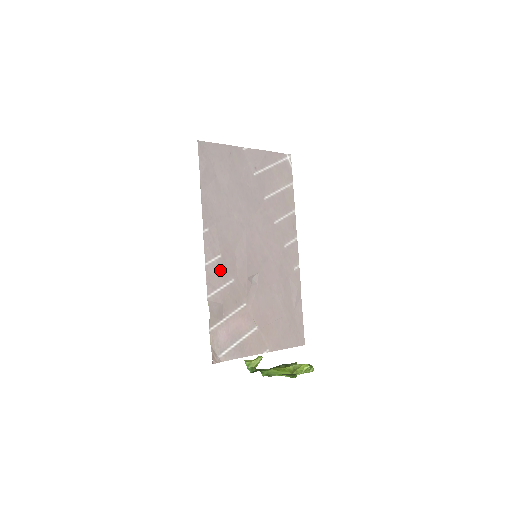
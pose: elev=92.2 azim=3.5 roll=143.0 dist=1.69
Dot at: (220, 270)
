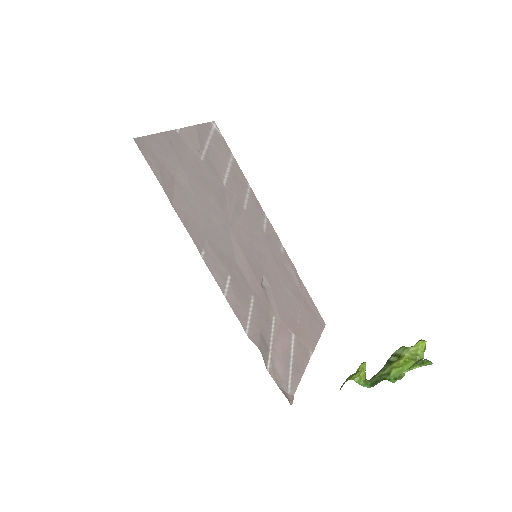
Dot at: (238, 294)
